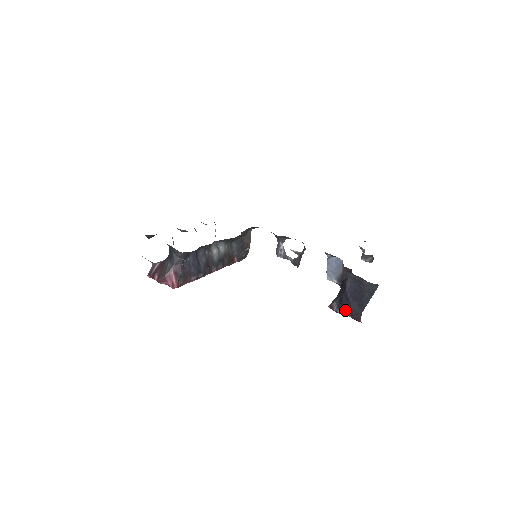
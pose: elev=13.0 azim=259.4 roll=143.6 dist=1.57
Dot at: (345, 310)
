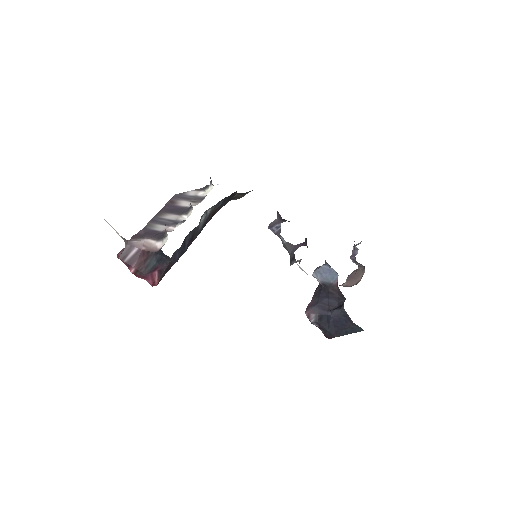
Dot at: (321, 327)
